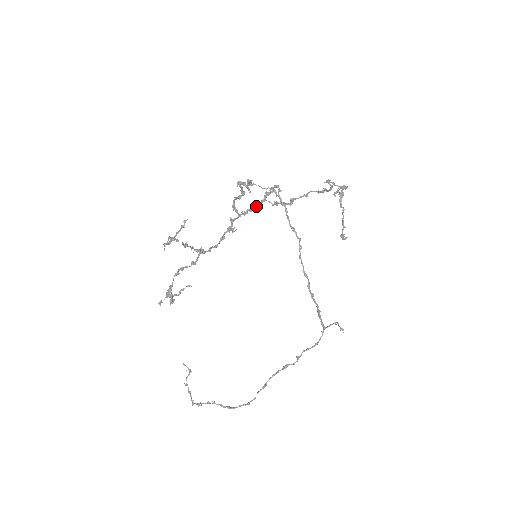
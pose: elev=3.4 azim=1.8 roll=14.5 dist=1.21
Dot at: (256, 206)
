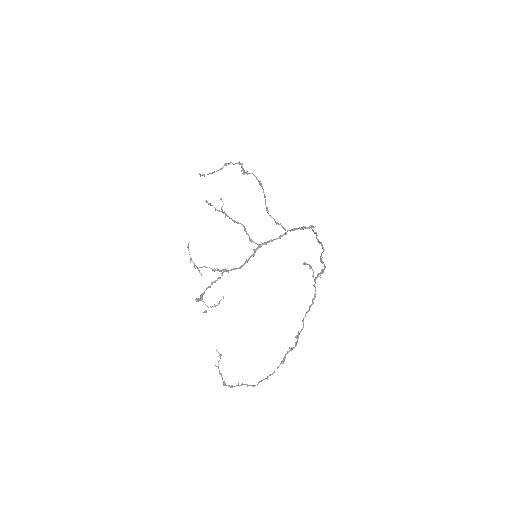
Dot at: (278, 238)
